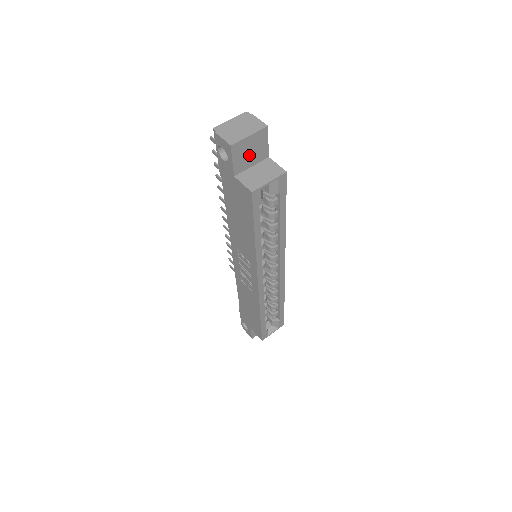
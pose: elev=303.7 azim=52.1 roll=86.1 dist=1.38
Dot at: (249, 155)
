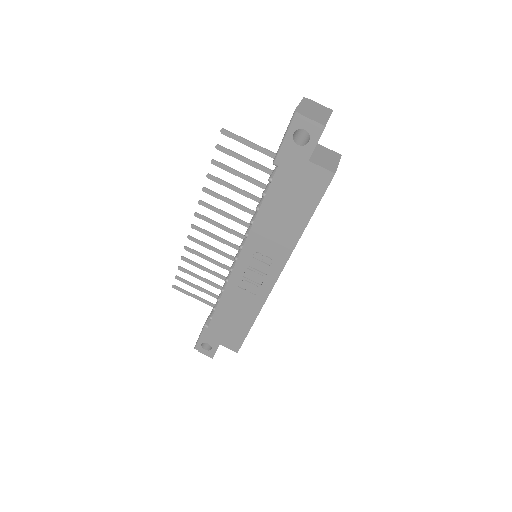
Dot at: occluded
